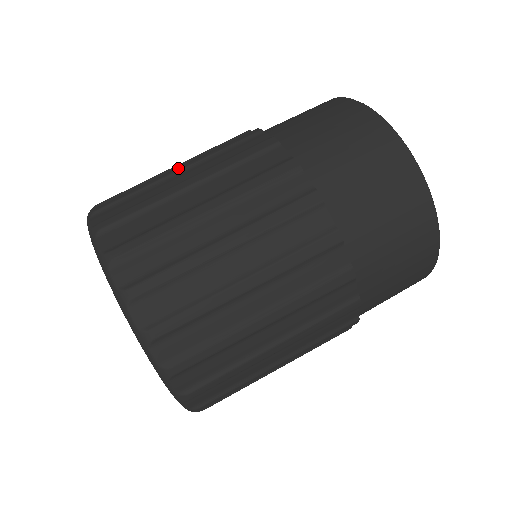
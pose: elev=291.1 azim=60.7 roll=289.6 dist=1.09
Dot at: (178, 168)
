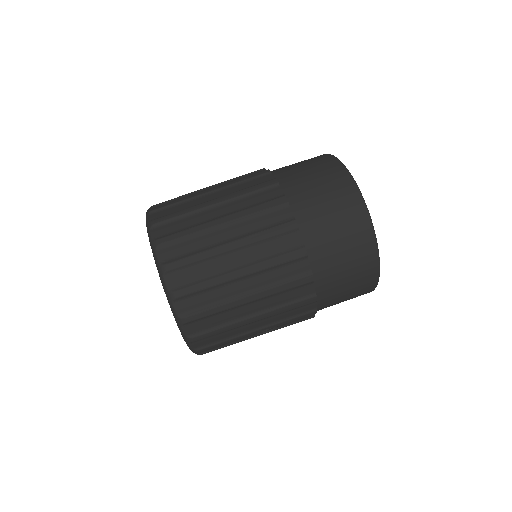
Dot at: (208, 187)
